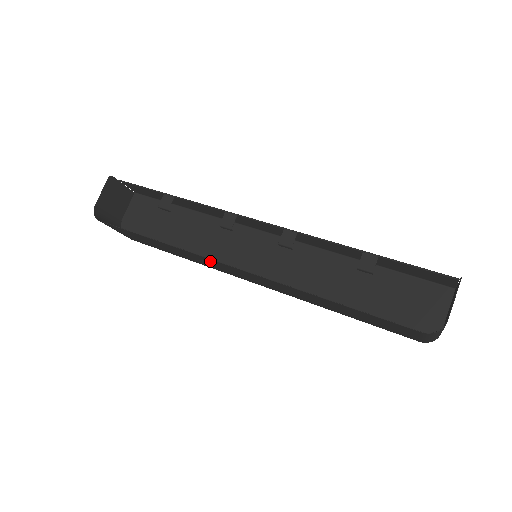
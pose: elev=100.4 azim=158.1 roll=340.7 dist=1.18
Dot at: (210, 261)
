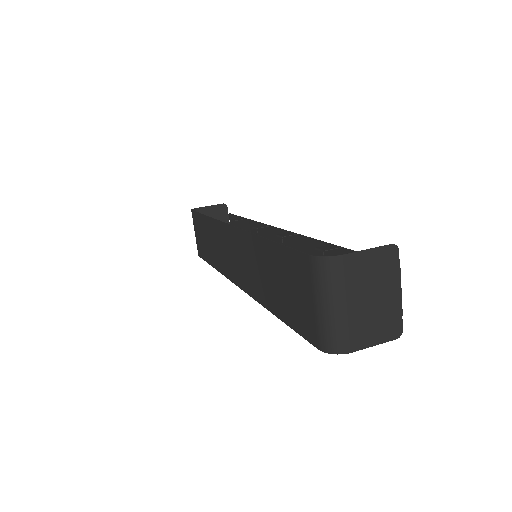
Dot at: (221, 234)
